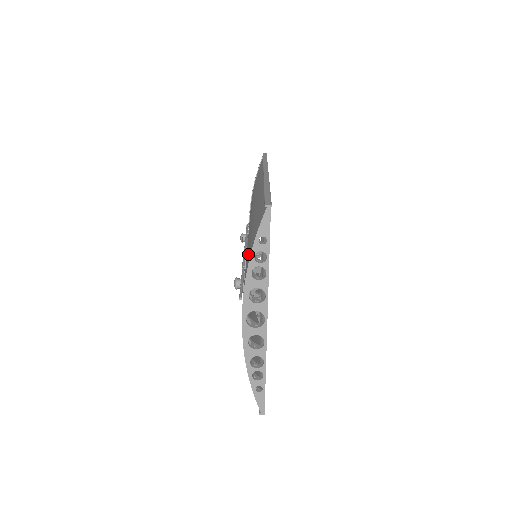
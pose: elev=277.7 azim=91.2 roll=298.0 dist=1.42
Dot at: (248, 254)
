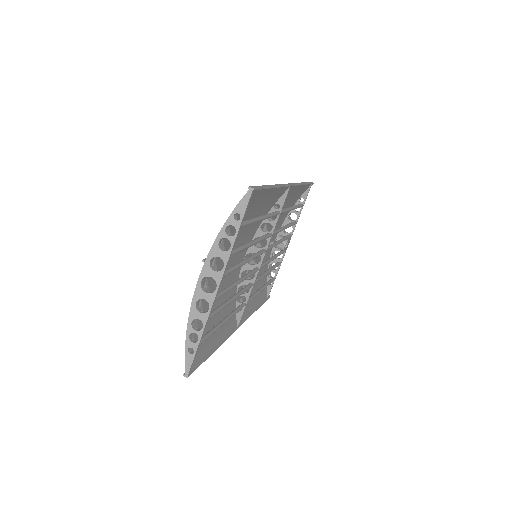
Dot at: occluded
